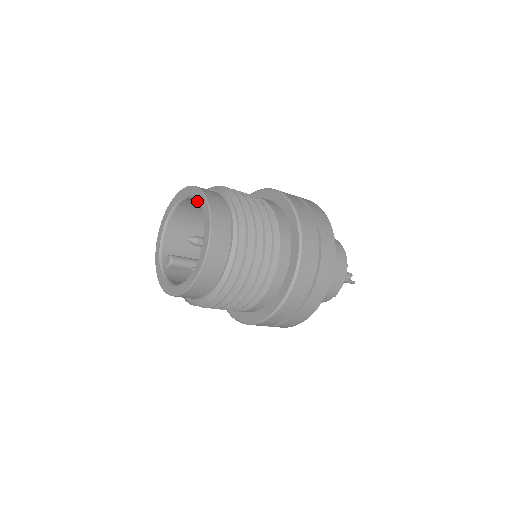
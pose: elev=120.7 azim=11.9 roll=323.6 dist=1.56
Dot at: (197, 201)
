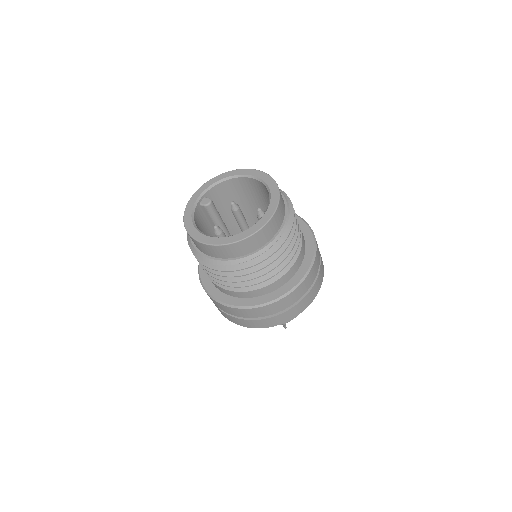
Dot at: (267, 191)
